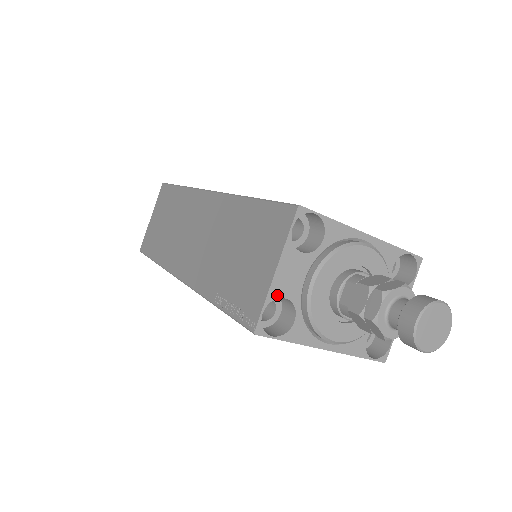
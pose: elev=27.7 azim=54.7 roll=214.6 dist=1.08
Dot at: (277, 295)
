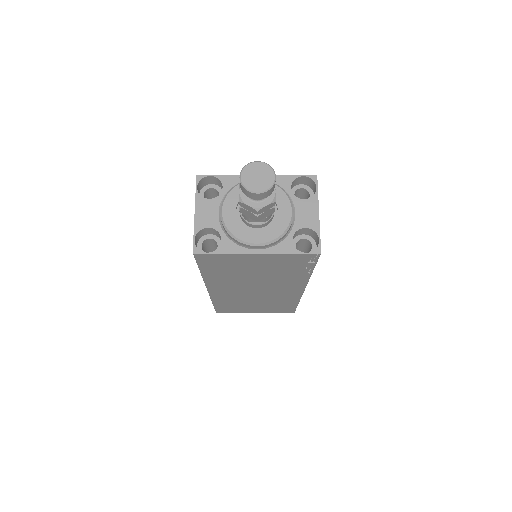
Dot at: (201, 227)
